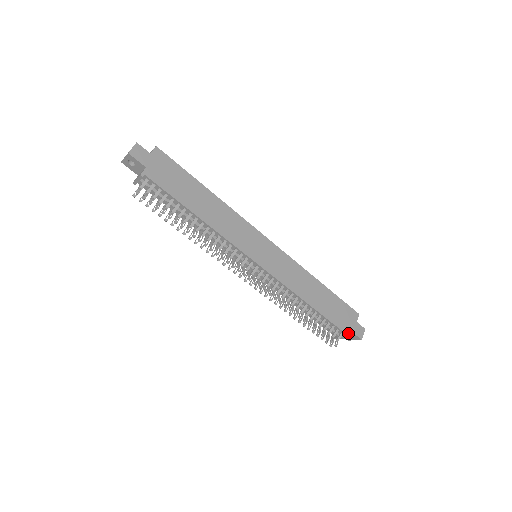
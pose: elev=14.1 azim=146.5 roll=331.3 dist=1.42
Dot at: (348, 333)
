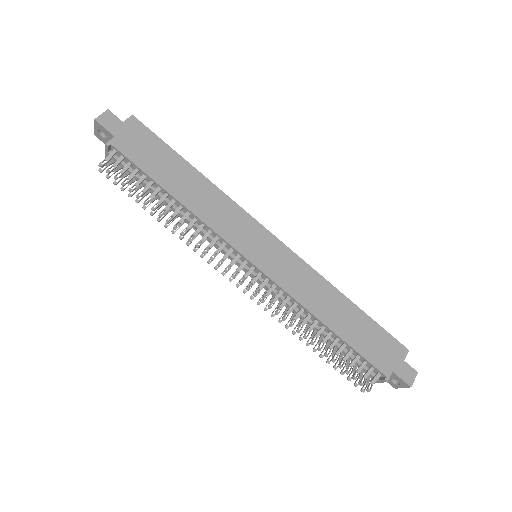
Dot at: (388, 374)
